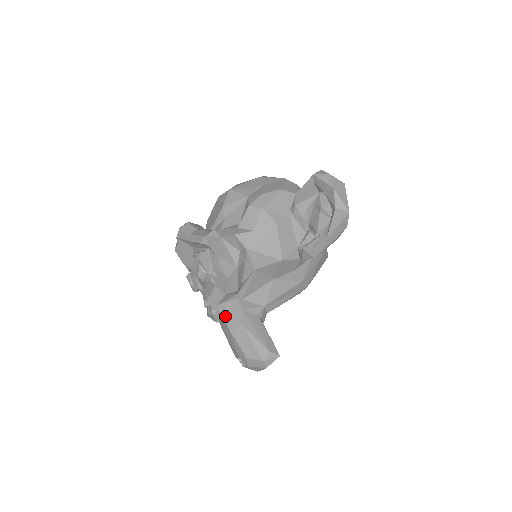
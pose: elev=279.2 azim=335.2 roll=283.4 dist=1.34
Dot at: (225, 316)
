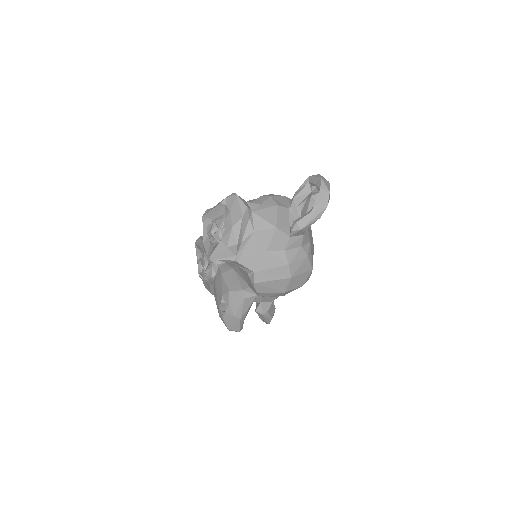
Dot at: (221, 267)
